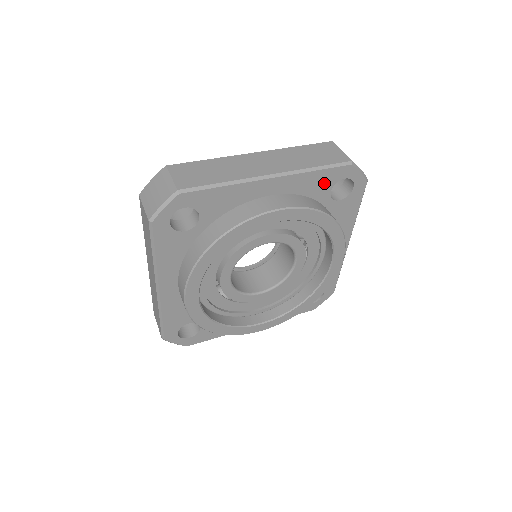
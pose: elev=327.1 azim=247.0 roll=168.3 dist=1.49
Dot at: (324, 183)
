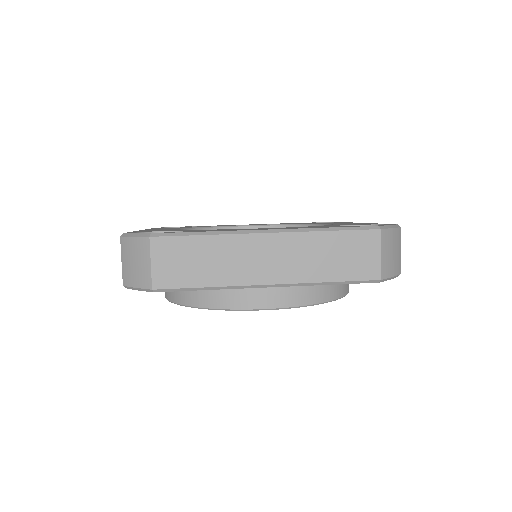
Dot at: occluded
